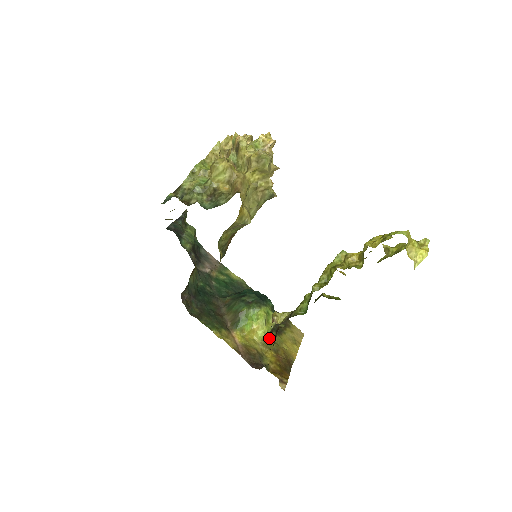
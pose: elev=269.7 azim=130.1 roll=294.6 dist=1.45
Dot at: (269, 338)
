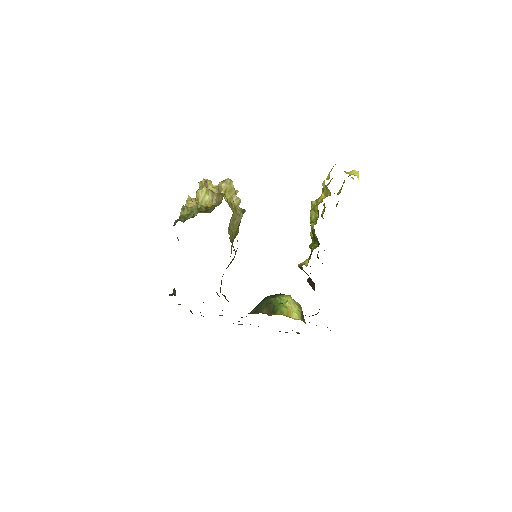
Dot at: occluded
